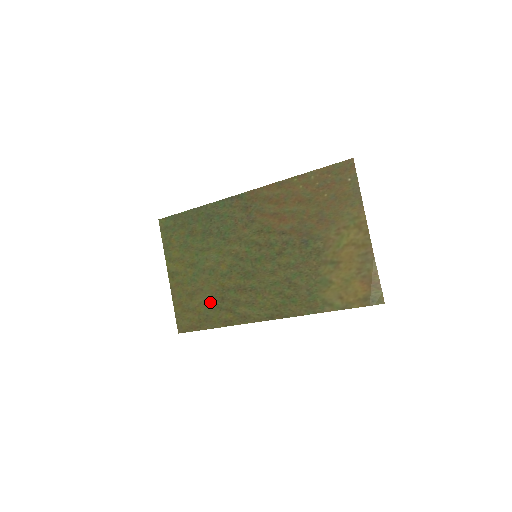
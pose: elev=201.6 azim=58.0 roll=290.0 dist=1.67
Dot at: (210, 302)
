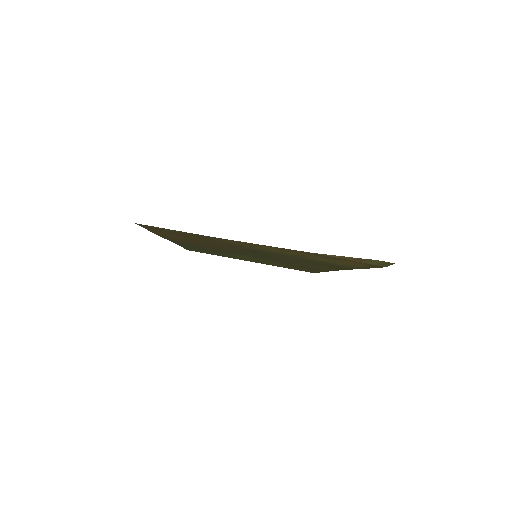
Dot at: occluded
